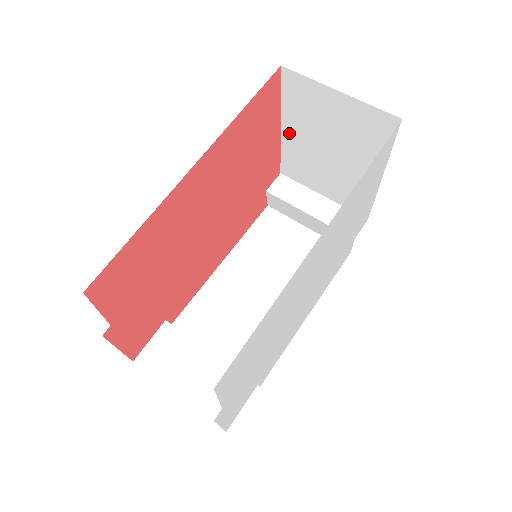
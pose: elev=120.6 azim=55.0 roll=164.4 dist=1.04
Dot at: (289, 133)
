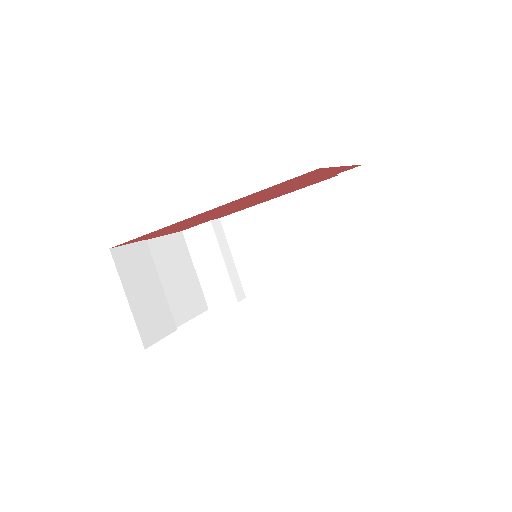
Dot at: occluded
